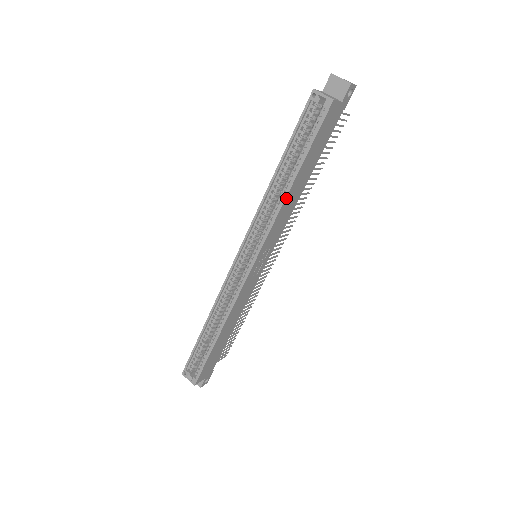
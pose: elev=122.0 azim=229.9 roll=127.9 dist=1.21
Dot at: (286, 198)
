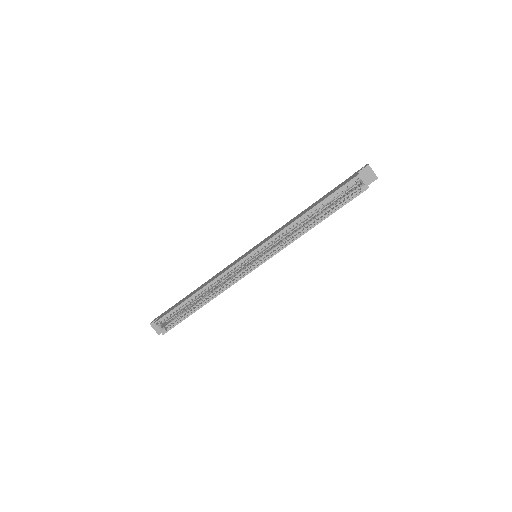
Dot at: (306, 232)
